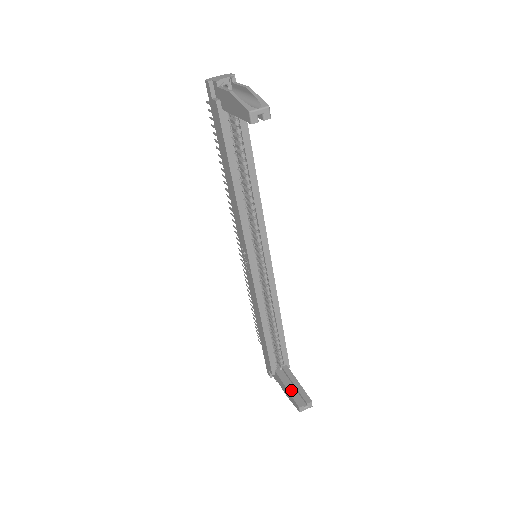
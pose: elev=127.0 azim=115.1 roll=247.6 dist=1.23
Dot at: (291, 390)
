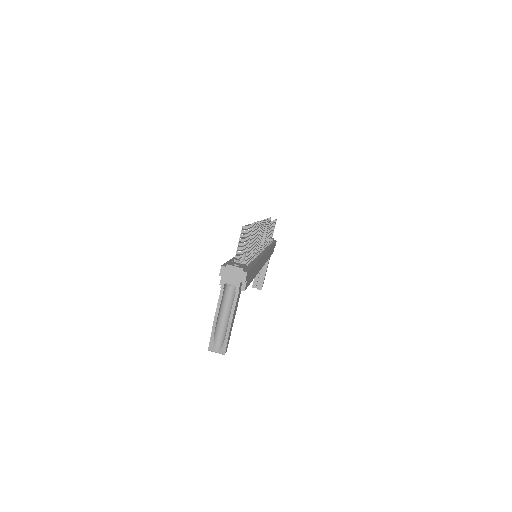
Dot at: occluded
